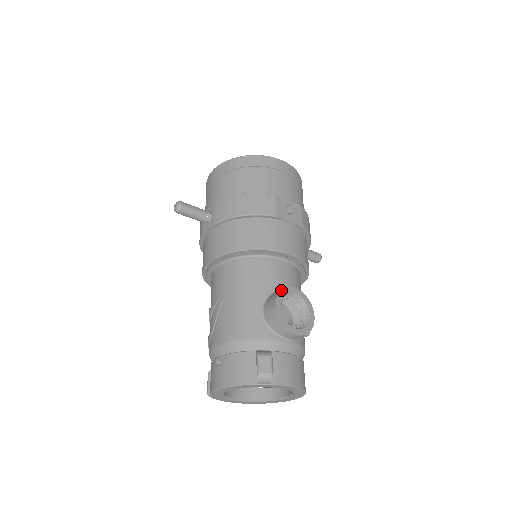
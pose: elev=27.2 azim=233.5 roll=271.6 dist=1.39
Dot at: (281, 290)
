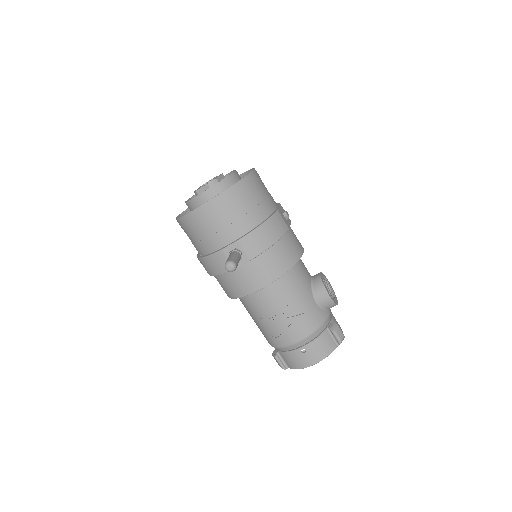
Dot at: (323, 283)
